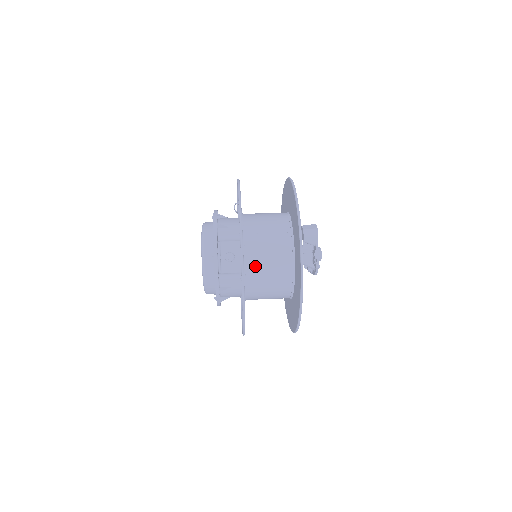
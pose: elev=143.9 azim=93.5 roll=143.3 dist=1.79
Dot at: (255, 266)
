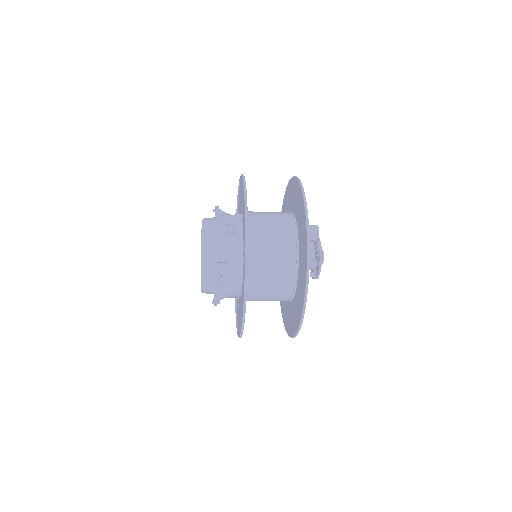
Dot at: (257, 236)
